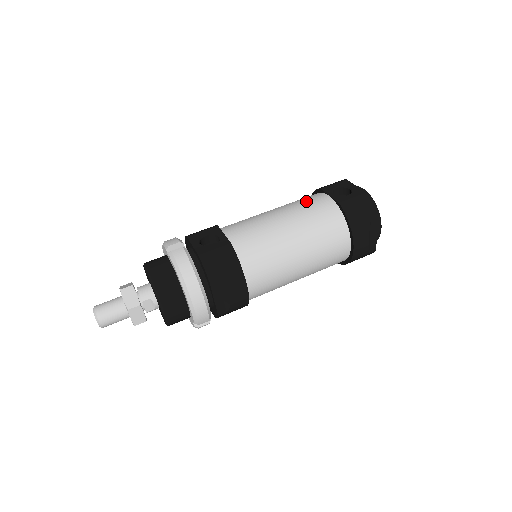
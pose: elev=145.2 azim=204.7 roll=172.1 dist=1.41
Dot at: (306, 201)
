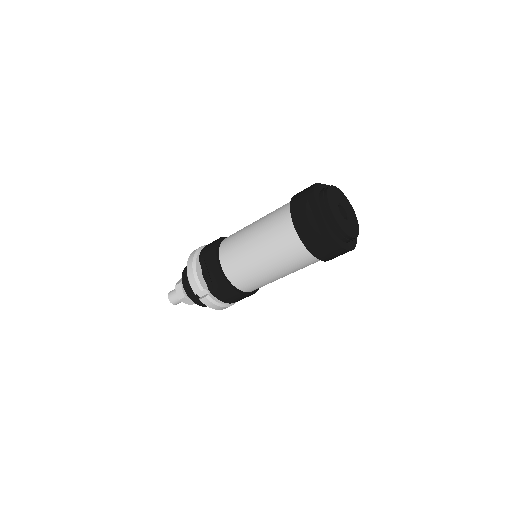
Dot at: occluded
